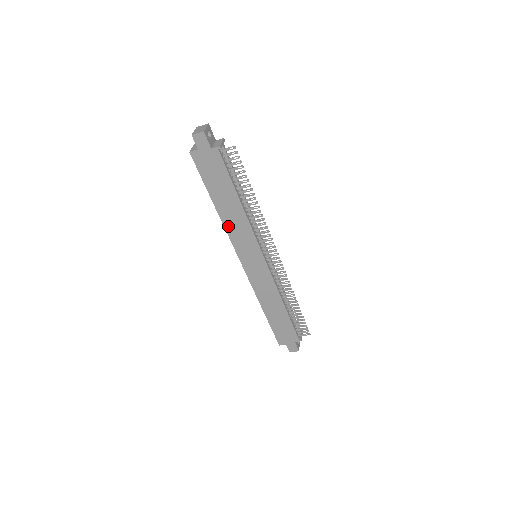
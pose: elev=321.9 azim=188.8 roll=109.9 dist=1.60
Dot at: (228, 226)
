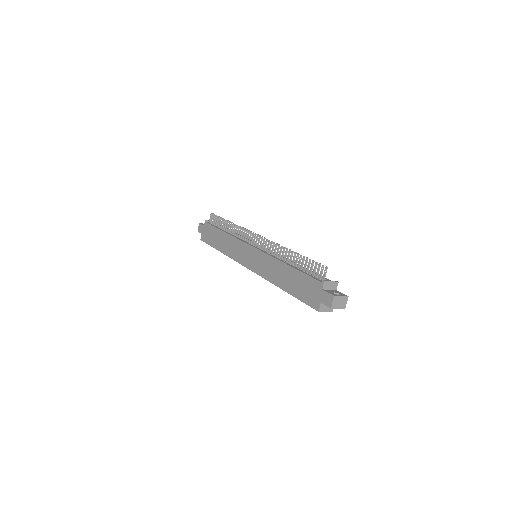
Dot at: (229, 253)
